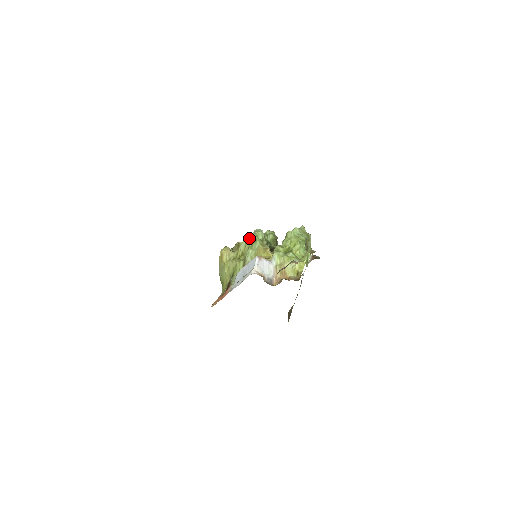
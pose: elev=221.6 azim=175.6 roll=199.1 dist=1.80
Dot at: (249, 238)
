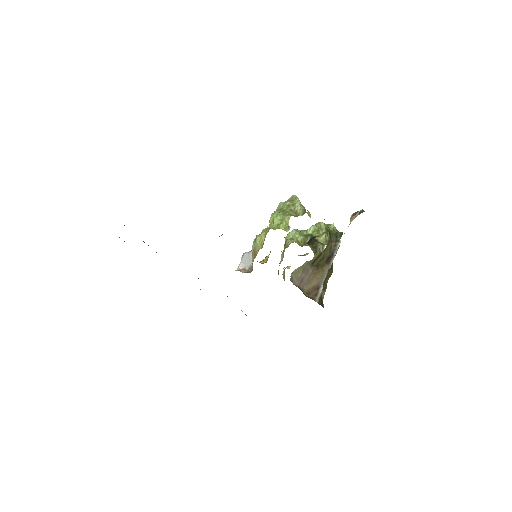
Dot at: occluded
